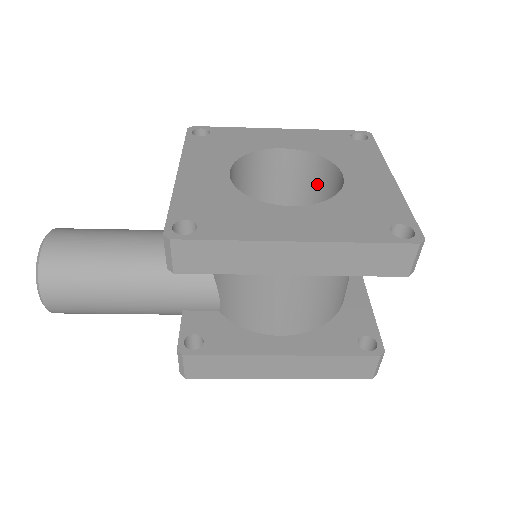
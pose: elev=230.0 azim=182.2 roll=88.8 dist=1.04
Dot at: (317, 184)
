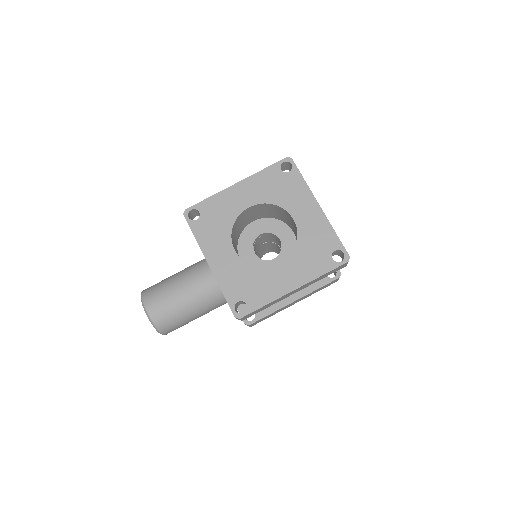
Dot at: (275, 211)
